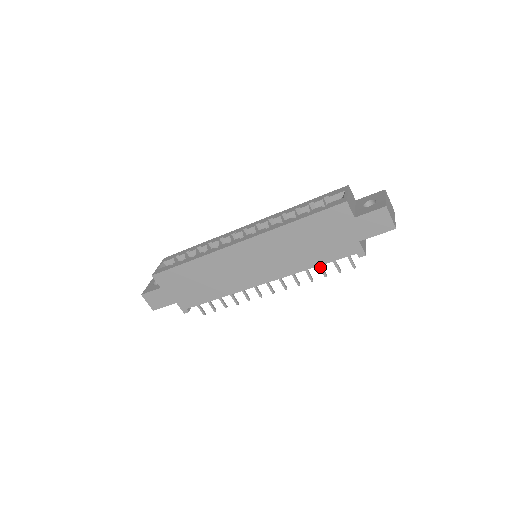
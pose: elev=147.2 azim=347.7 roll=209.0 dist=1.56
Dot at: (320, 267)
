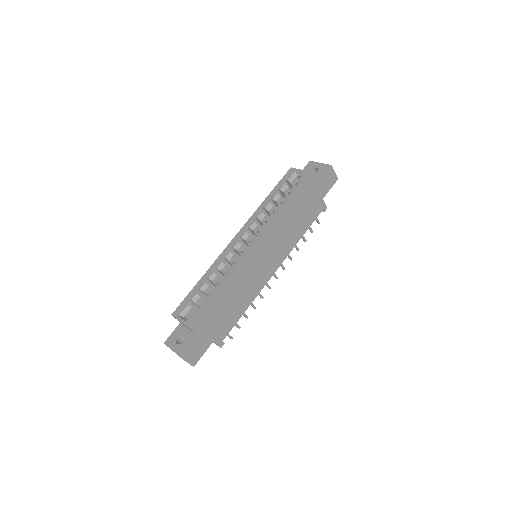
Dot at: occluded
